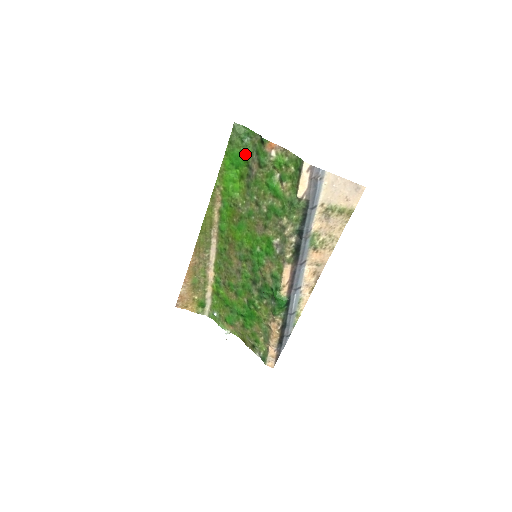
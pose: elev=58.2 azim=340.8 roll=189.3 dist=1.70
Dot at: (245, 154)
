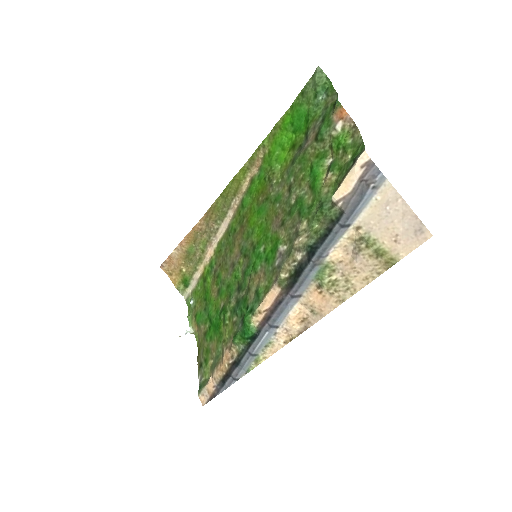
Dot at: (311, 116)
